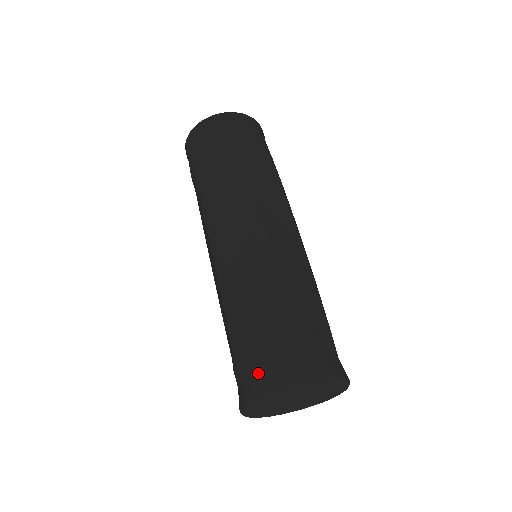
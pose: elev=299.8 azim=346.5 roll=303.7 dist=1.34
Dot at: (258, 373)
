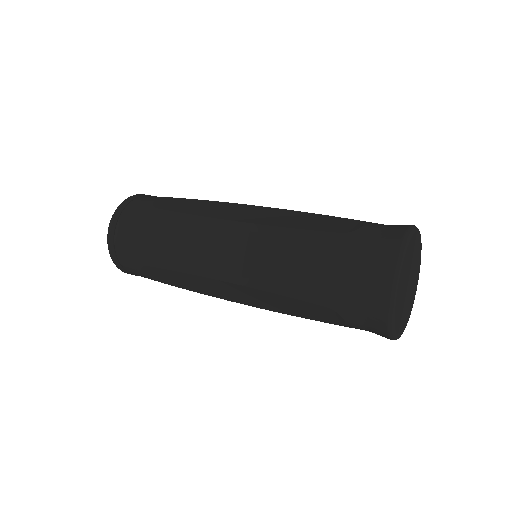
Dot at: (381, 234)
